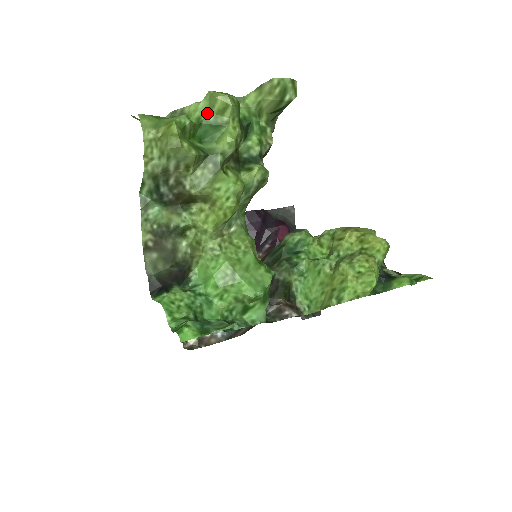
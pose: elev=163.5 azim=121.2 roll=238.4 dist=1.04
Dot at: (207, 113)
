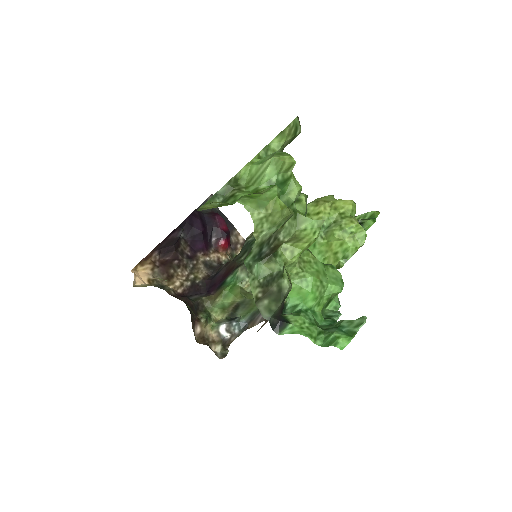
Dot at: (277, 175)
